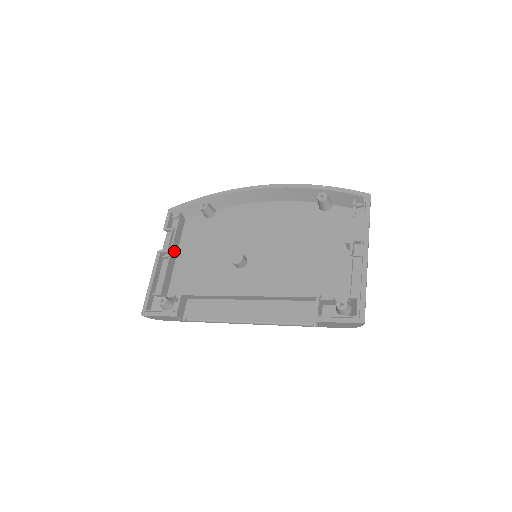
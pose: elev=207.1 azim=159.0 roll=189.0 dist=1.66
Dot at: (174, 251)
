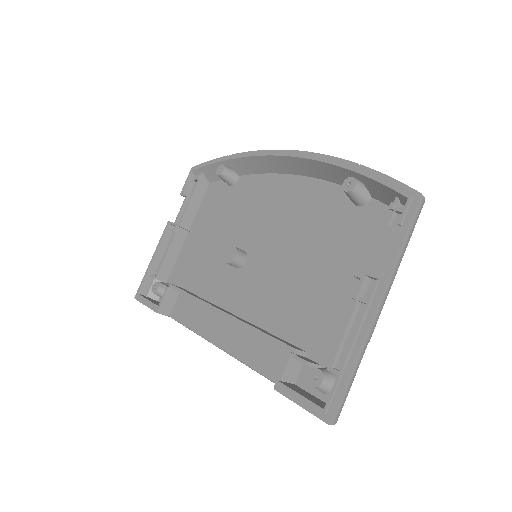
Dot at: (181, 226)
